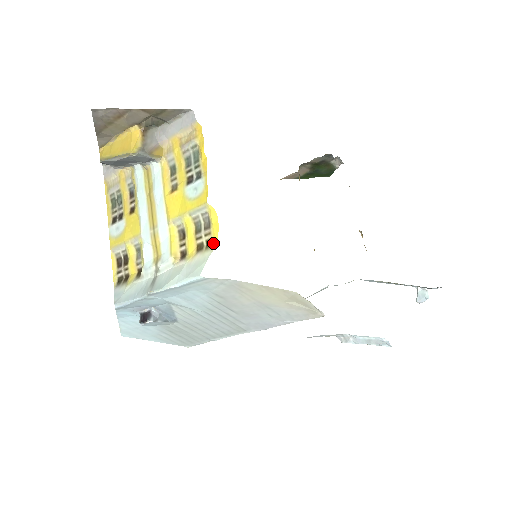
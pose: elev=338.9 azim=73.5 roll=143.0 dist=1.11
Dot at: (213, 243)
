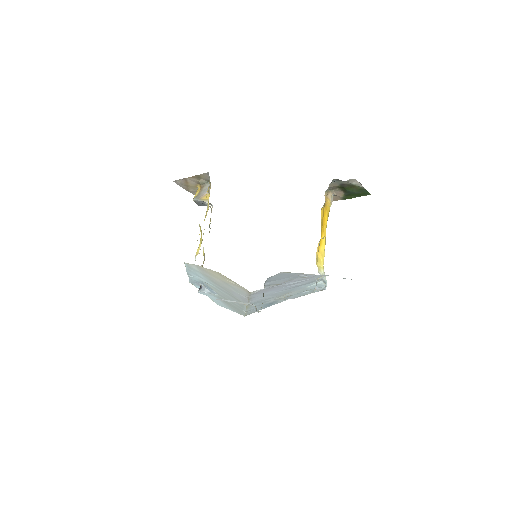
Dot at: occluded
